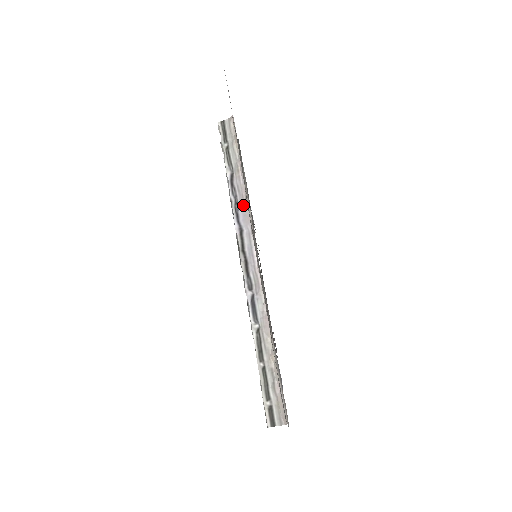
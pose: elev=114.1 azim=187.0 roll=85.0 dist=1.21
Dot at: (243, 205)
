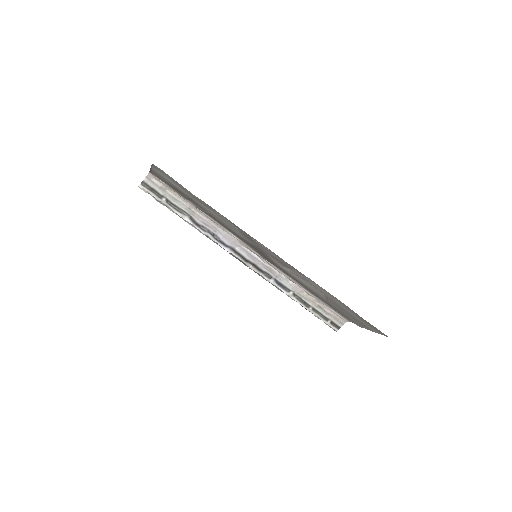
Dot at: (220, 233)
